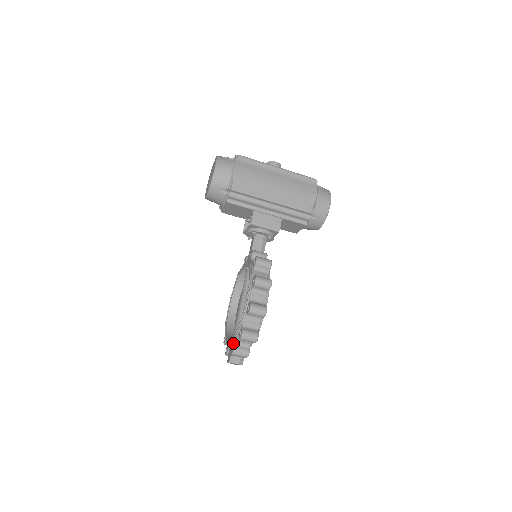
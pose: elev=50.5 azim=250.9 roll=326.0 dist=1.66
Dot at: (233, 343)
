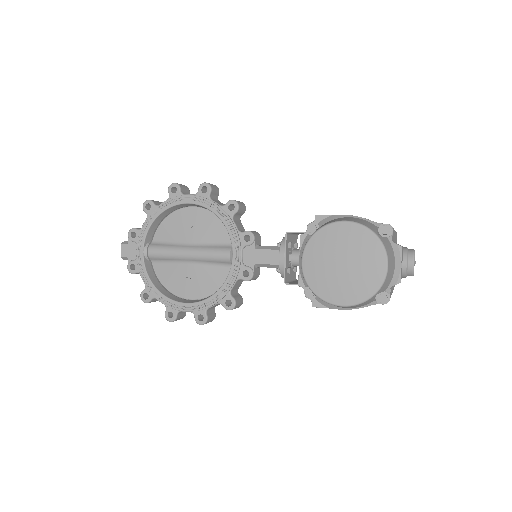
Dot at: (138, 268)
